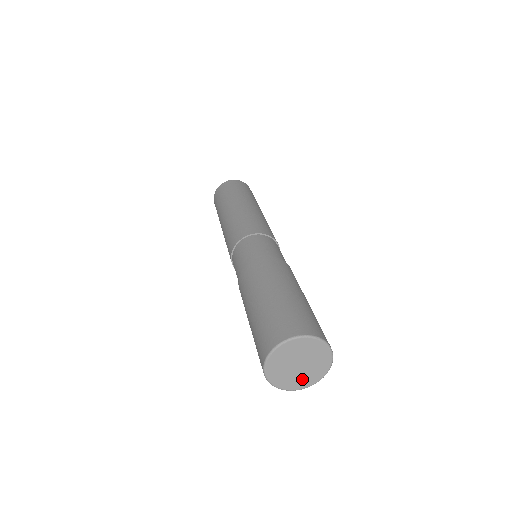
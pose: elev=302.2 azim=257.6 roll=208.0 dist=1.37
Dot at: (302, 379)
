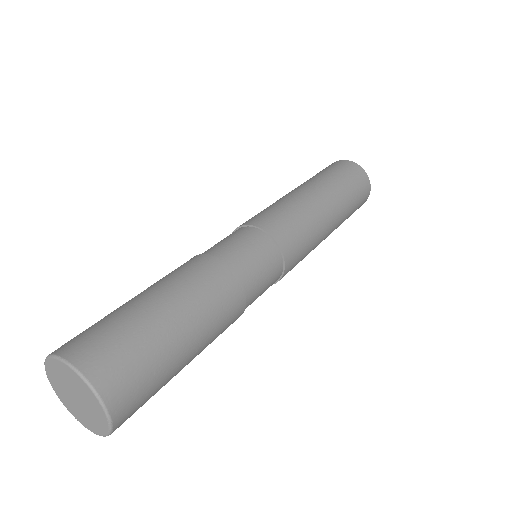
Dot at: (85, 418)
